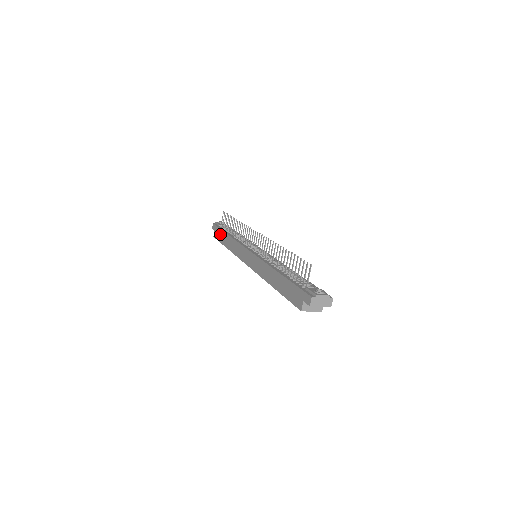
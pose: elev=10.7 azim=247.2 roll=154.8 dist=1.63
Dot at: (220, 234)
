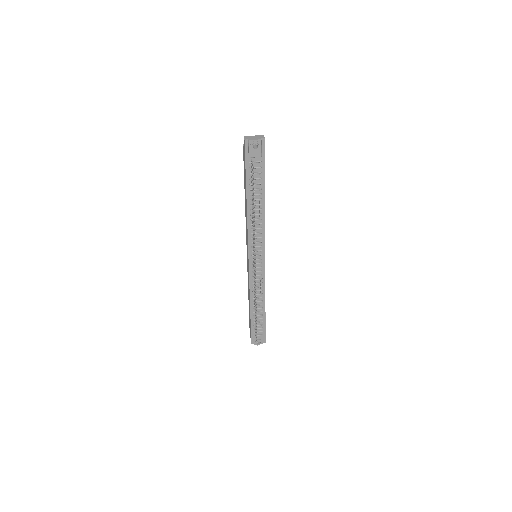
Dot at: occluded
